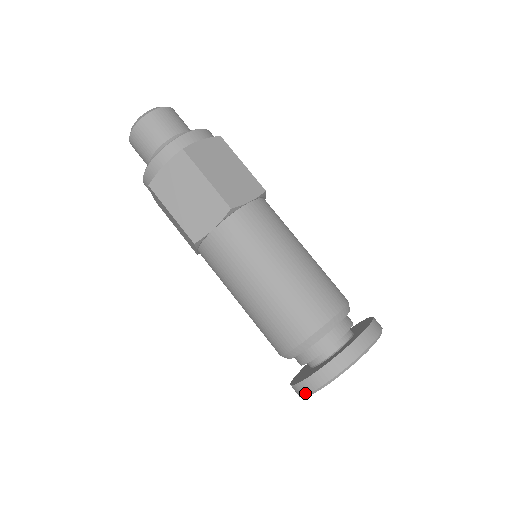
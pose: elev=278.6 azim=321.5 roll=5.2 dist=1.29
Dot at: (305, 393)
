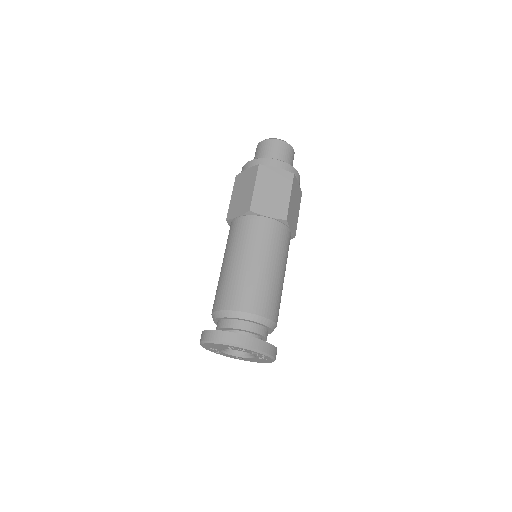
Dot at: (217, 339)
